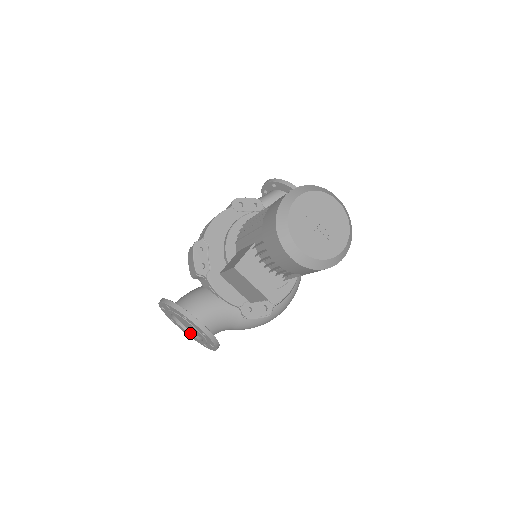
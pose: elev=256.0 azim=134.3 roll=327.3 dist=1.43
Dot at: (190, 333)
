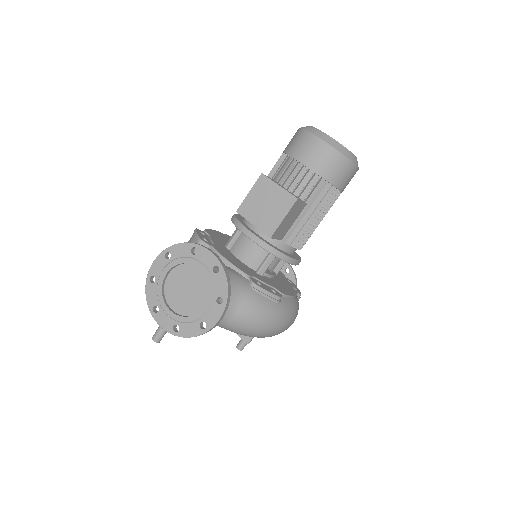
Dot at: (181, 316)
